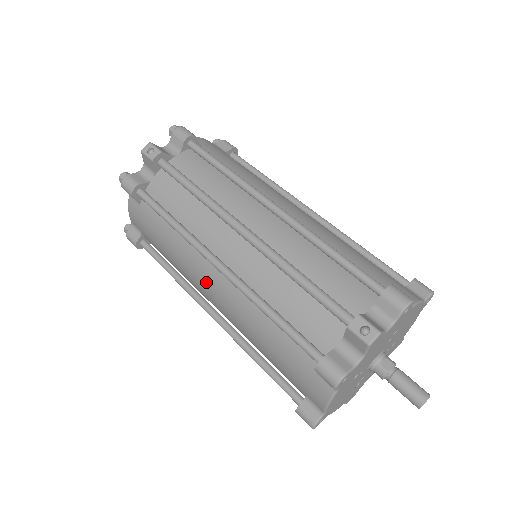
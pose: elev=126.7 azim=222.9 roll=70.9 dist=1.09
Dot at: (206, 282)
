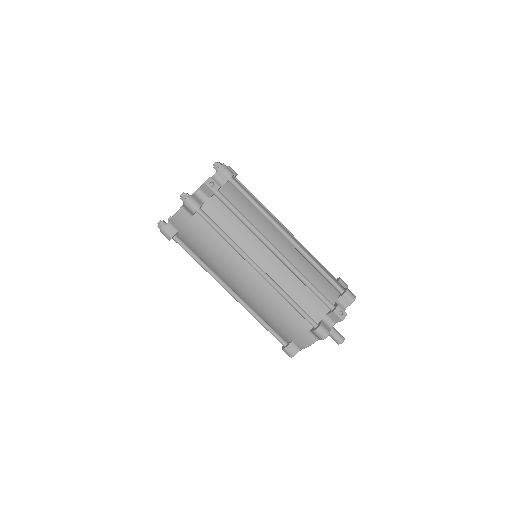
Dot at: (240, 276)
